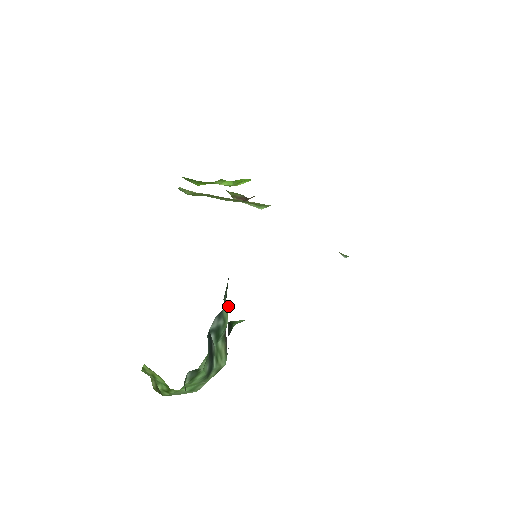
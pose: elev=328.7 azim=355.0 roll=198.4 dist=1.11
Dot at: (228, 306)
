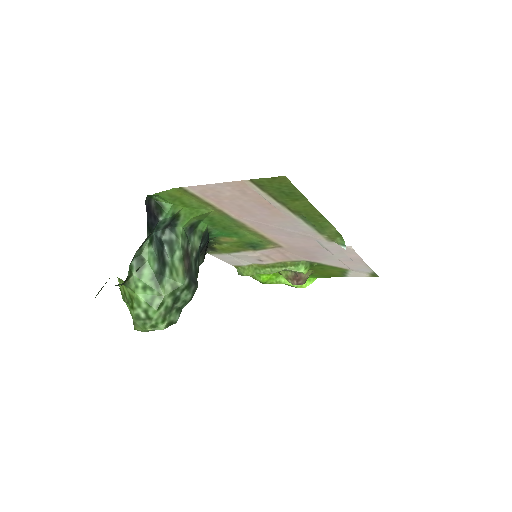
Dot at: (182, 228)
